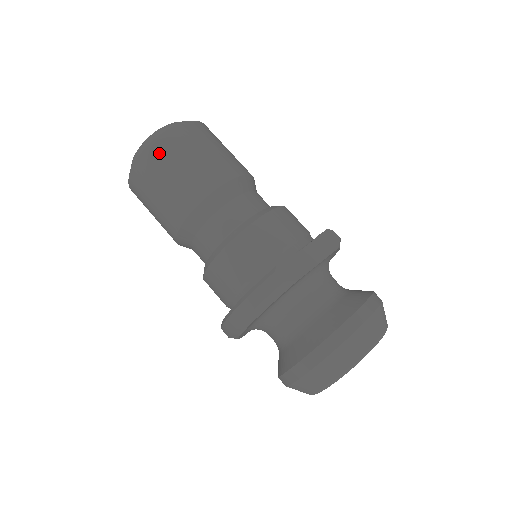
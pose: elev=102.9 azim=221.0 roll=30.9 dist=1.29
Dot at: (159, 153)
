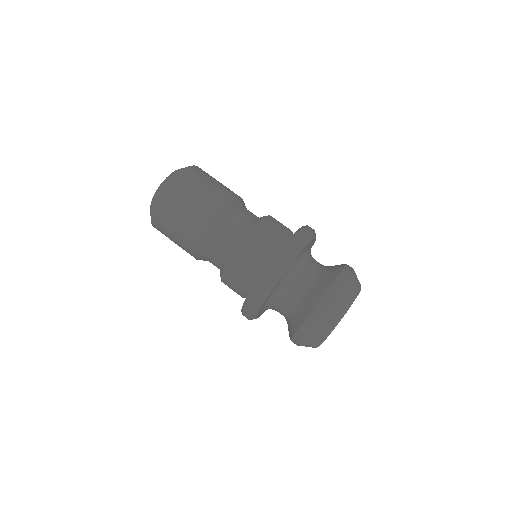
Dot at: (161, 213)
